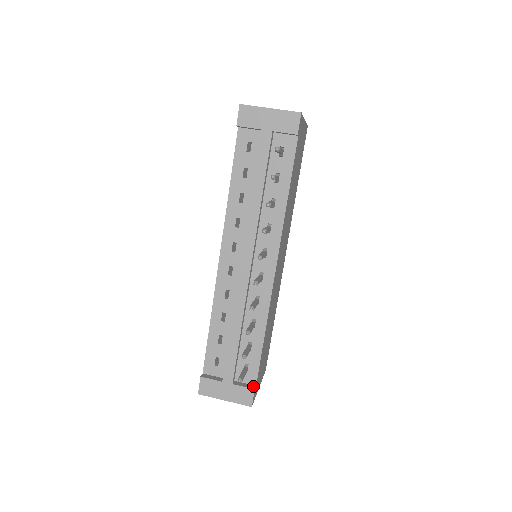
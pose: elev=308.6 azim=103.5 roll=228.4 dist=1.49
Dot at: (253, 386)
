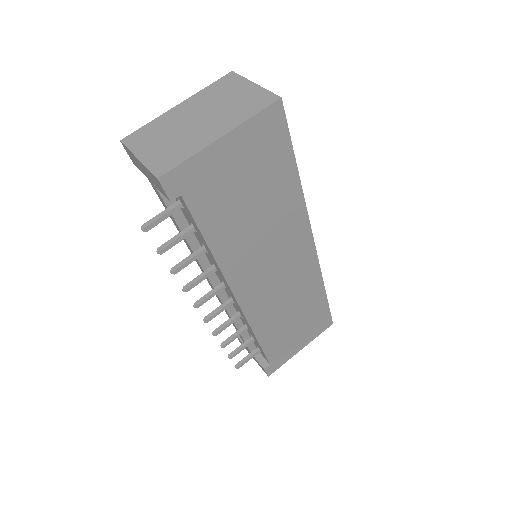
Dot at: (266, 364)
